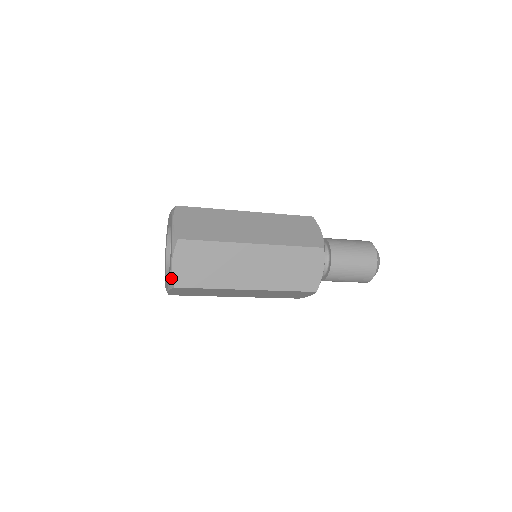
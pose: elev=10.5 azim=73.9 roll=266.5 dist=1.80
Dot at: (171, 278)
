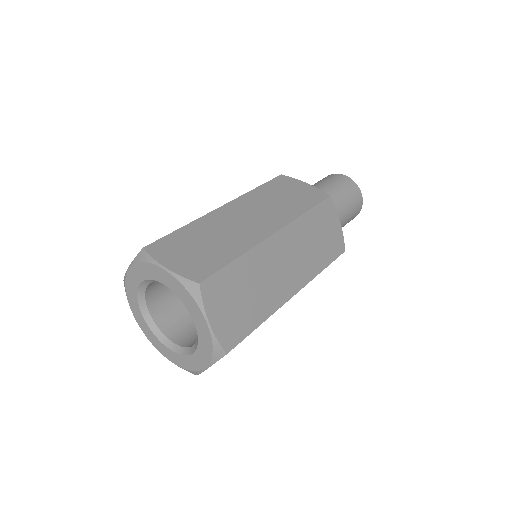
Dot at: (216, 344)
